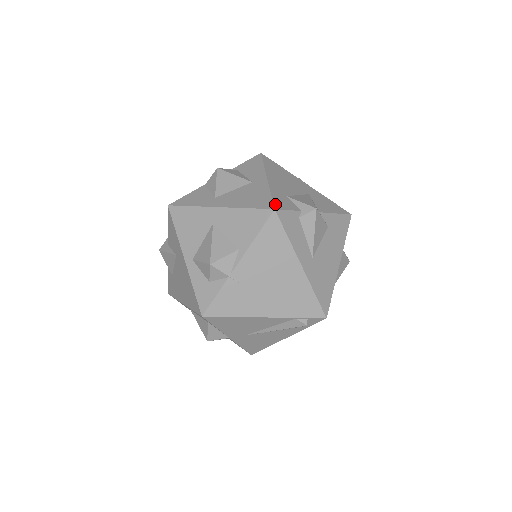
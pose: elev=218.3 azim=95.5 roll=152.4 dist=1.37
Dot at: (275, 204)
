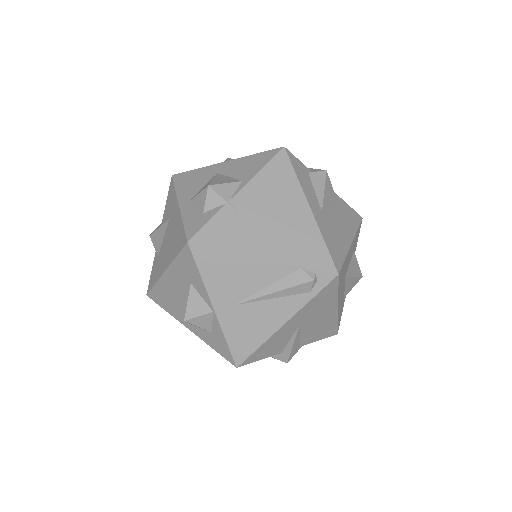
Dot at: occluded
